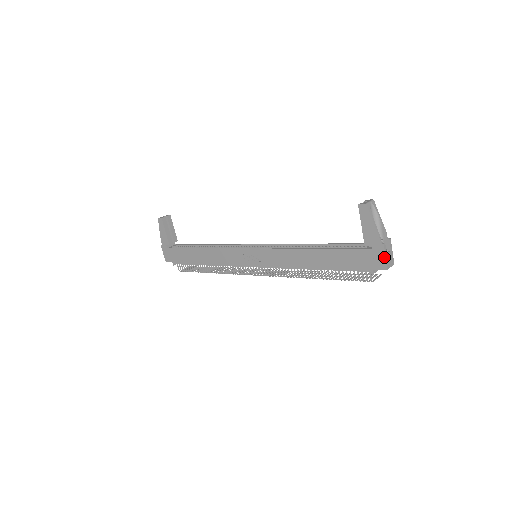
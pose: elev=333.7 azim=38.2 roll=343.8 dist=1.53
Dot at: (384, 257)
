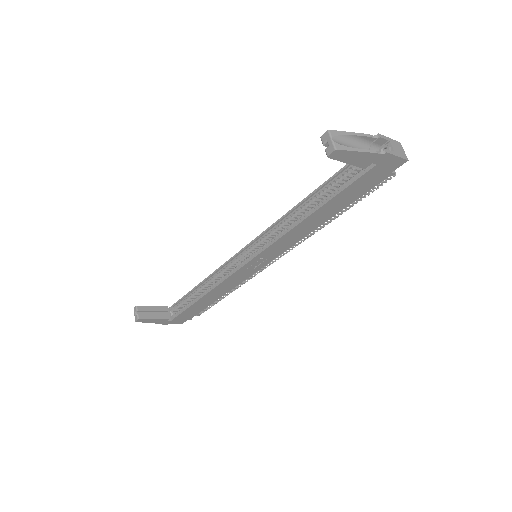
Dot at: (396, 158)
